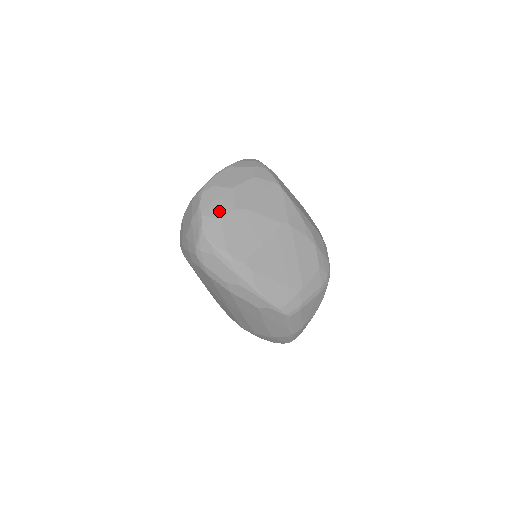
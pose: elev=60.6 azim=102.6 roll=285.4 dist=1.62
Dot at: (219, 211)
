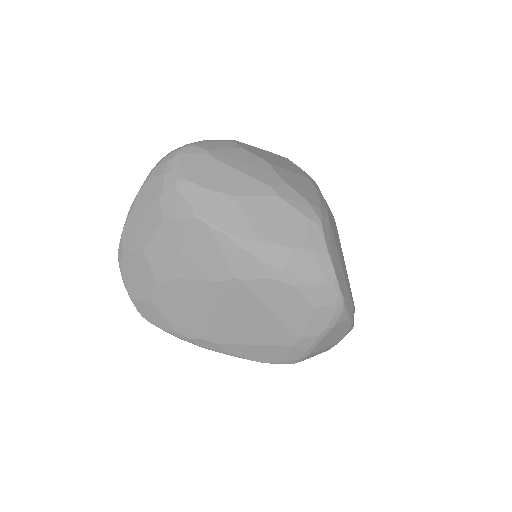
Dot at: (143, 289)
